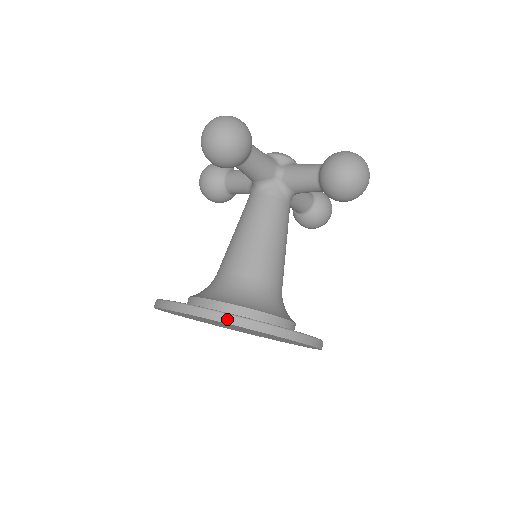
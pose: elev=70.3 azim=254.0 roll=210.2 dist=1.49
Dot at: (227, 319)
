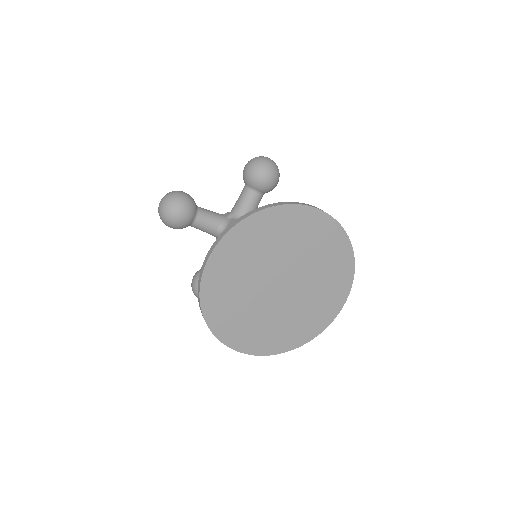
Dot at: (240, 220)
